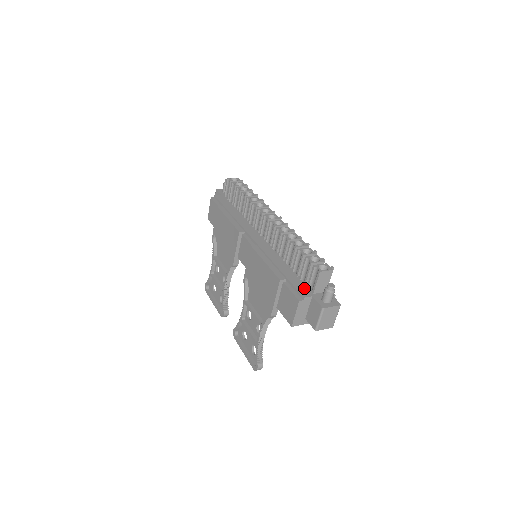
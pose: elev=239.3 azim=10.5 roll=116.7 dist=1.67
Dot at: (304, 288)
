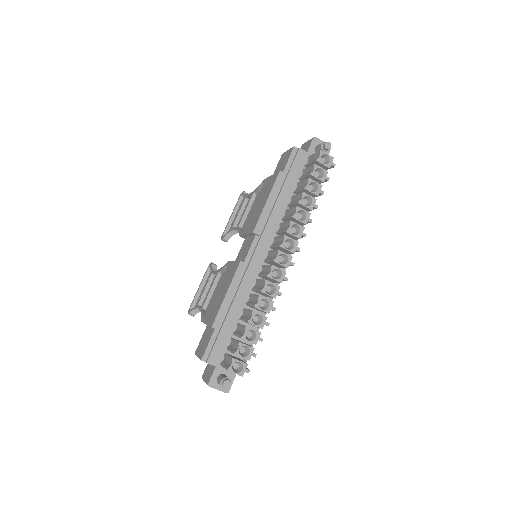
Dot at: (220, 352)
